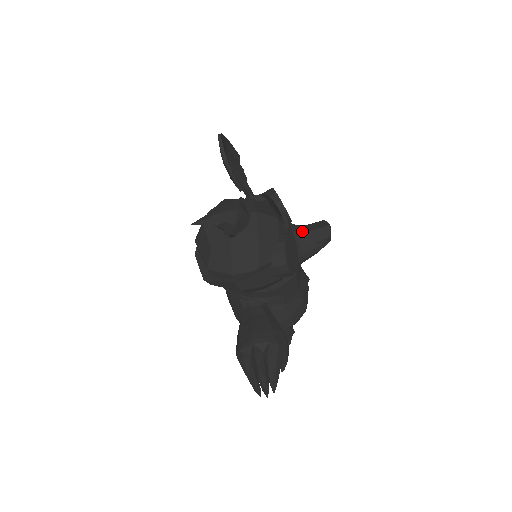
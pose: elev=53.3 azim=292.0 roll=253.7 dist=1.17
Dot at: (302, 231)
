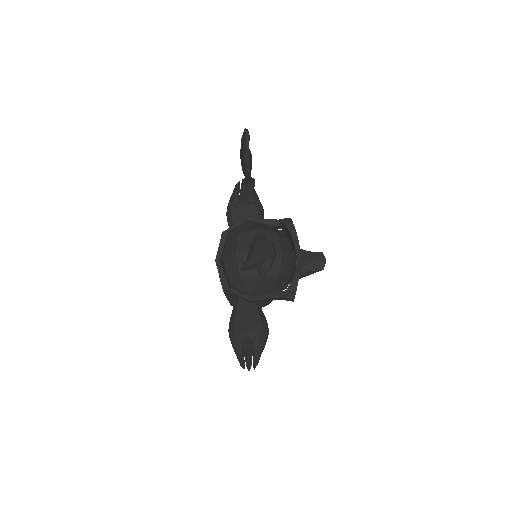
Dot at: (304, 260)
